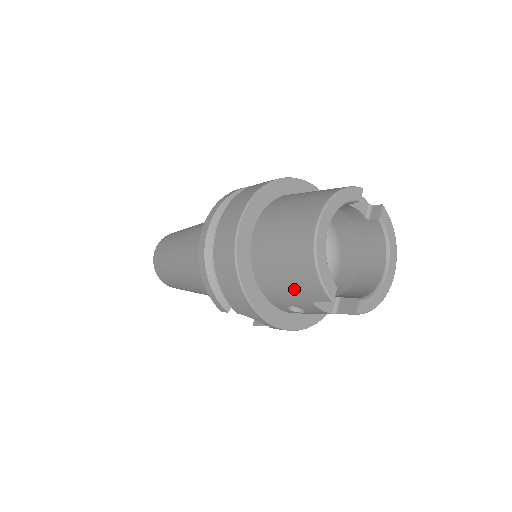
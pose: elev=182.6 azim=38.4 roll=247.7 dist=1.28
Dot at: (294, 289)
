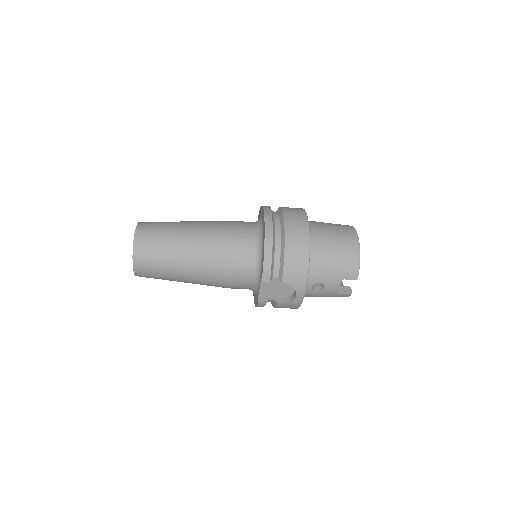
Dot at: (337, 269)
